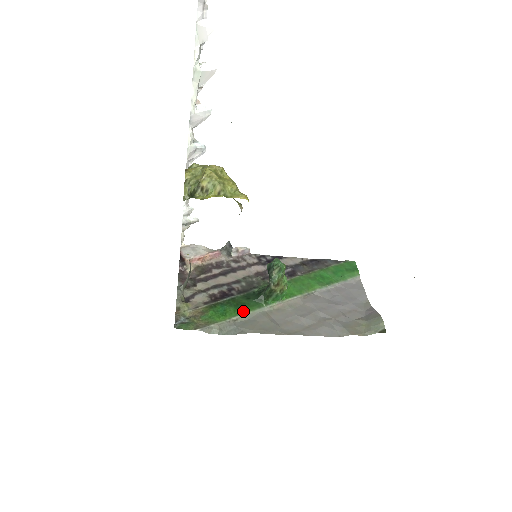
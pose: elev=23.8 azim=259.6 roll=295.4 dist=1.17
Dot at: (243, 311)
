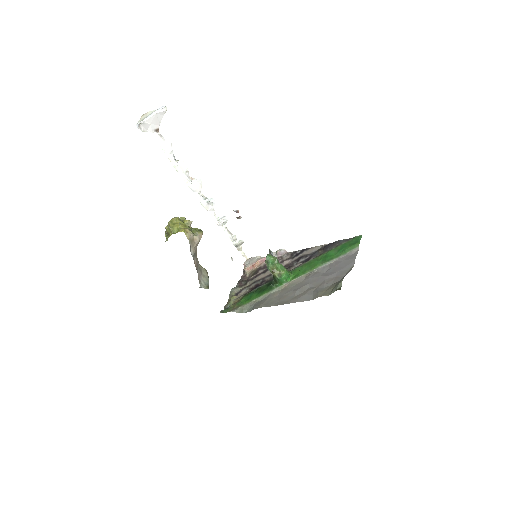
Dot at: (261, 295)
